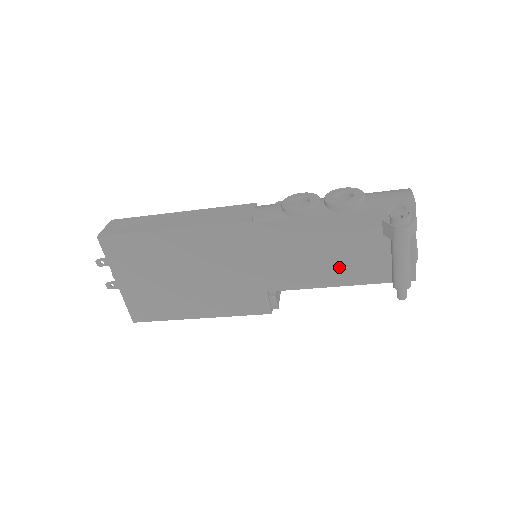
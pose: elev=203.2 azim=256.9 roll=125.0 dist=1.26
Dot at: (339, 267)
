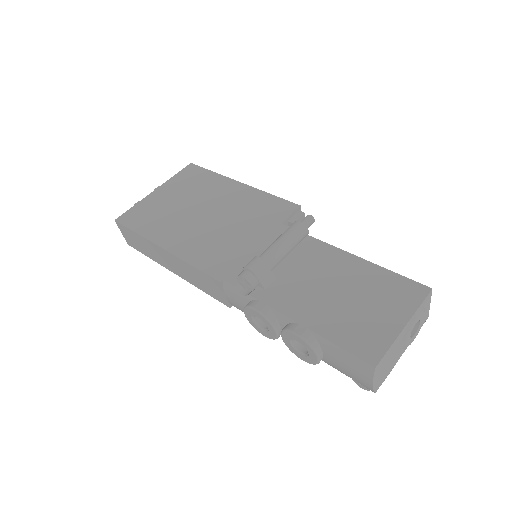
Dot at: occluded
